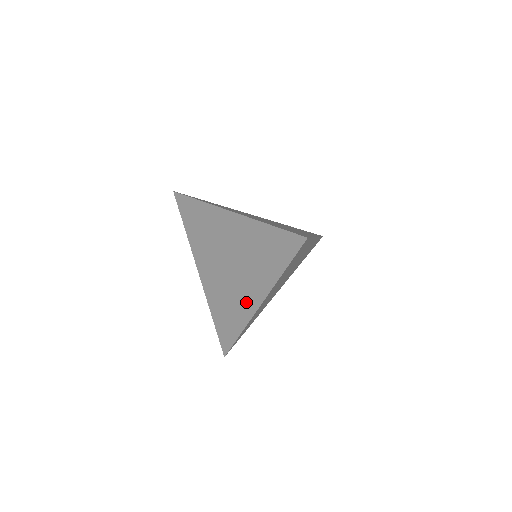
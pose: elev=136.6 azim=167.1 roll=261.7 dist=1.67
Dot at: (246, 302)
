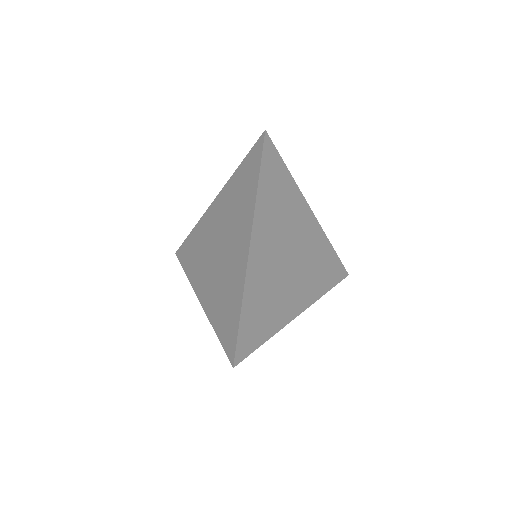
Dot at: (238, 261)
